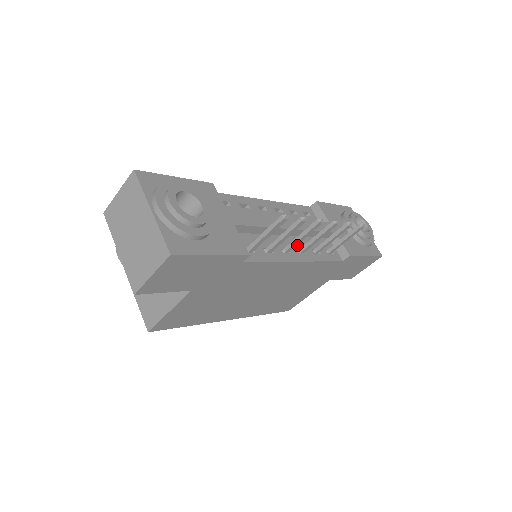
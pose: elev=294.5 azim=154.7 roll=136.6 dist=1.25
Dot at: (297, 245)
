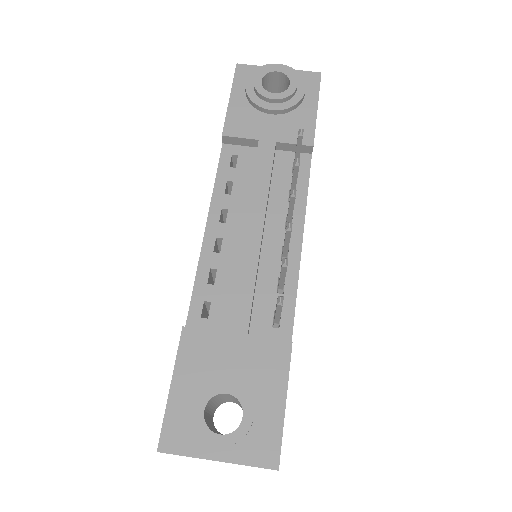
Dot at: (279, 225)
